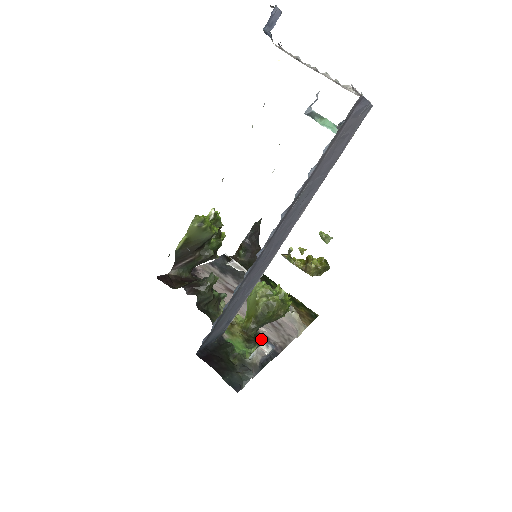
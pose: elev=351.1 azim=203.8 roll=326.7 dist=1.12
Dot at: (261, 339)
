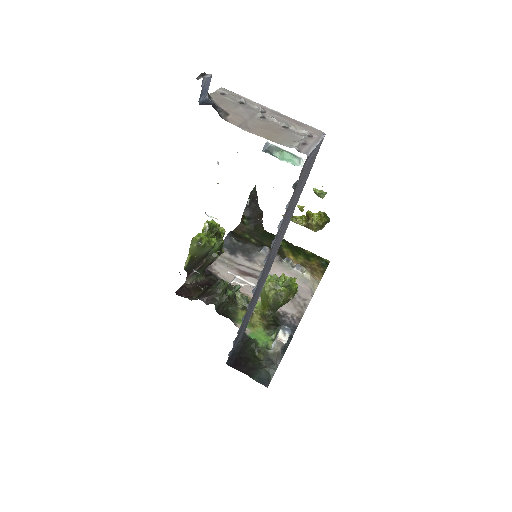
Dot at: (278, 327)
